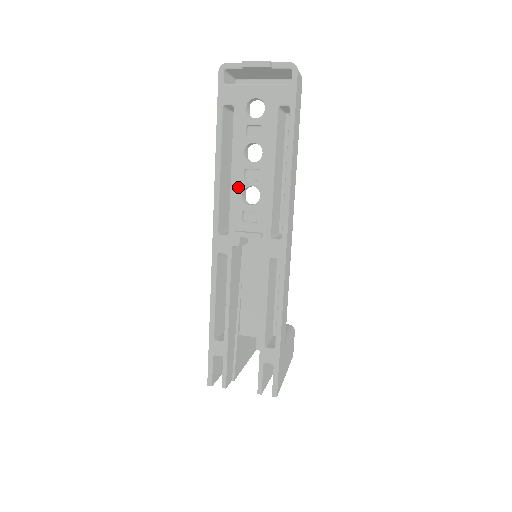
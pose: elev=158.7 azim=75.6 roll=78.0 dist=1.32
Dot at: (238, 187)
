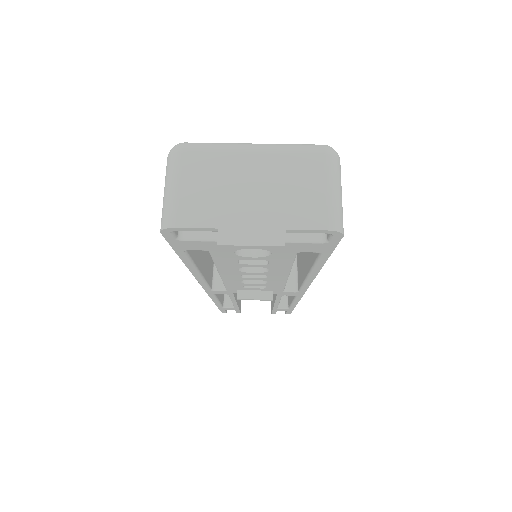
Dot at: (233, 280)
